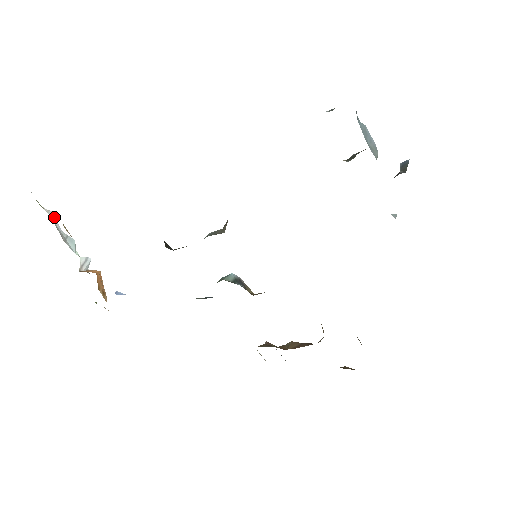
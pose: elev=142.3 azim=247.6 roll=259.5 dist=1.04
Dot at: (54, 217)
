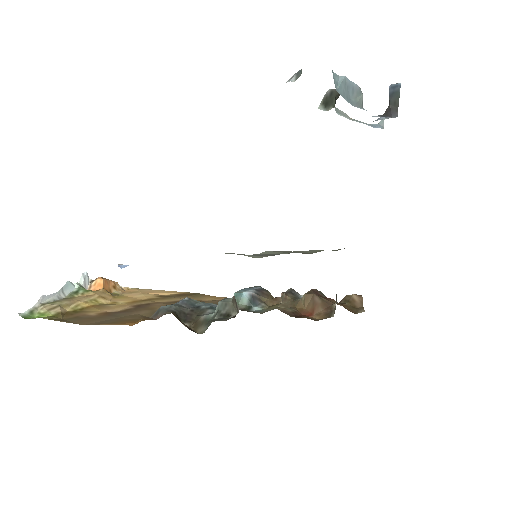
Dot at: (45, 296)
